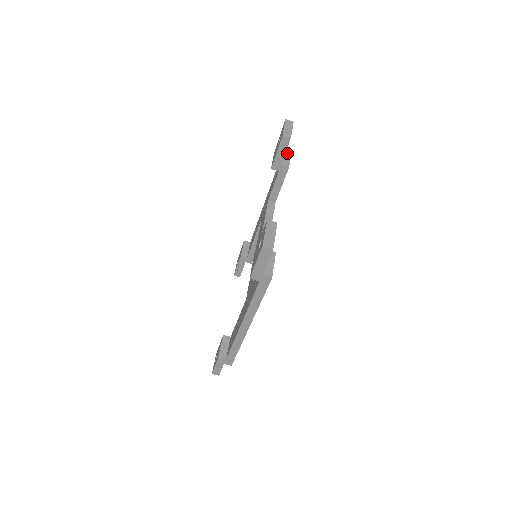
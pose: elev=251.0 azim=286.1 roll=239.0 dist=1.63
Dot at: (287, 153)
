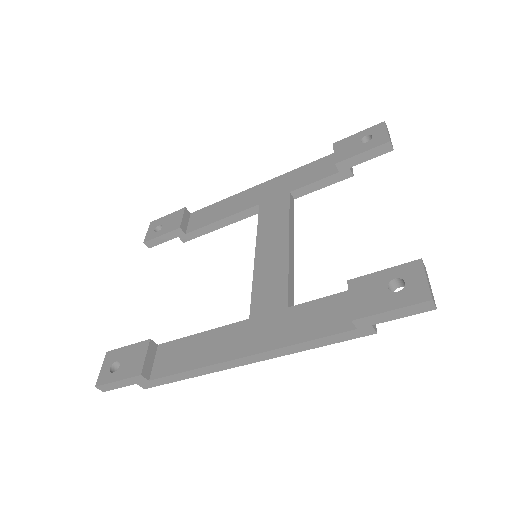
Dot at: occluded
